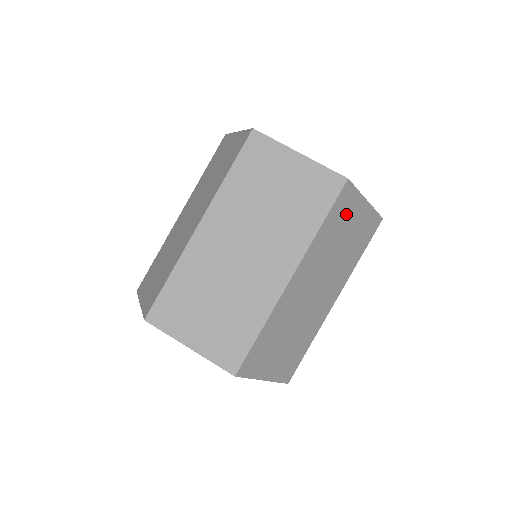
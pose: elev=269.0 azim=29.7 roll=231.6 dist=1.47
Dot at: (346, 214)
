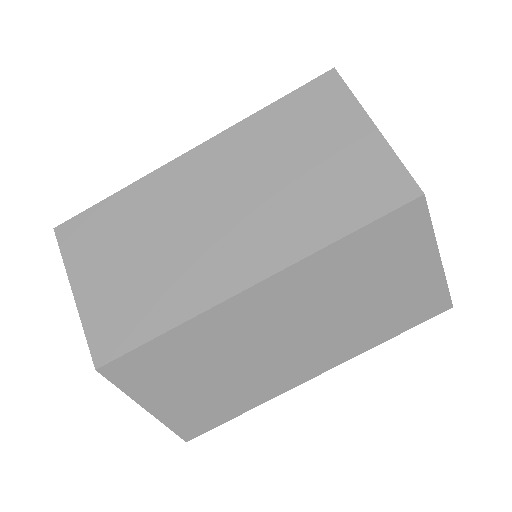
Dot at: (394, 252)
